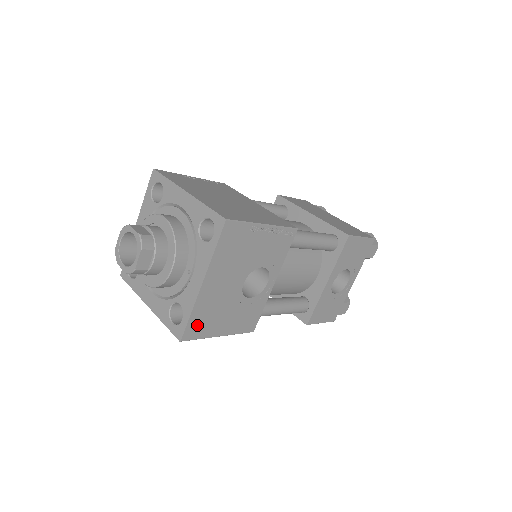
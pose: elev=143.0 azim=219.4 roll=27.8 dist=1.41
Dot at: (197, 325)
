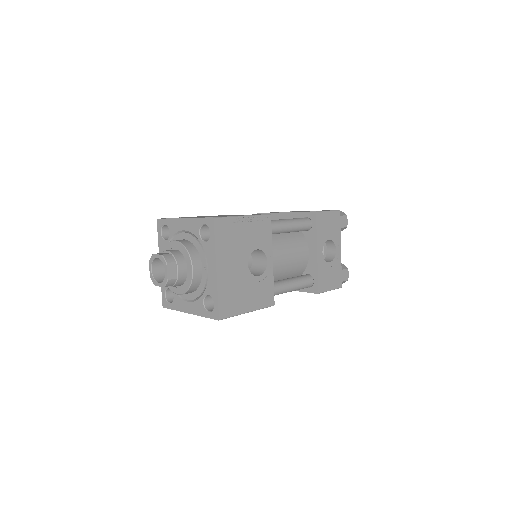
Dot at: (226, 305)
